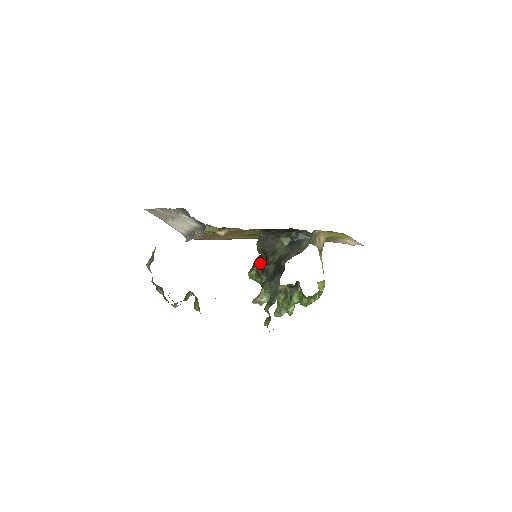
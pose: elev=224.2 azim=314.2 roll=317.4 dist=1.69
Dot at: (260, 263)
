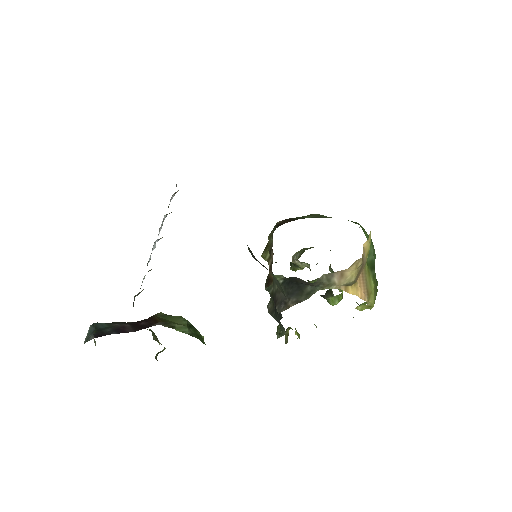
Dot at: (270, 255)
